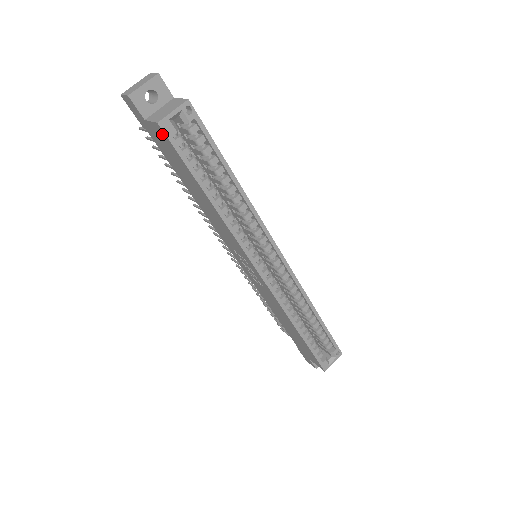
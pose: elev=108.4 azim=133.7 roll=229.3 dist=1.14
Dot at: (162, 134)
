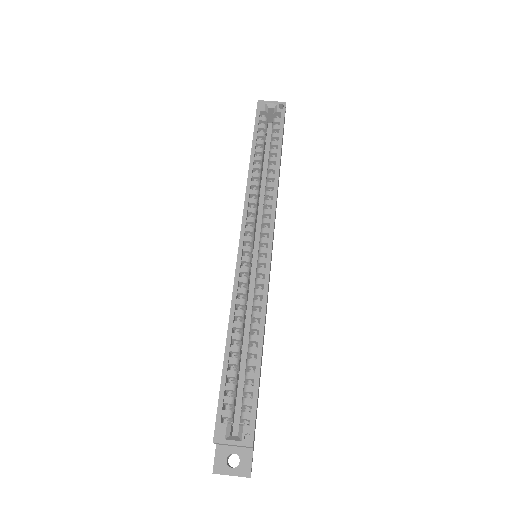
Dot at: occluded
